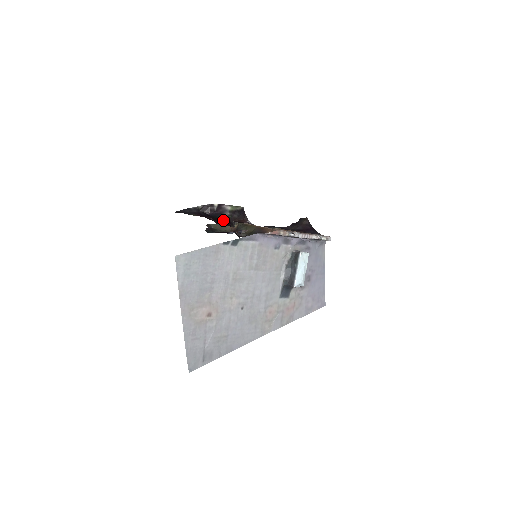
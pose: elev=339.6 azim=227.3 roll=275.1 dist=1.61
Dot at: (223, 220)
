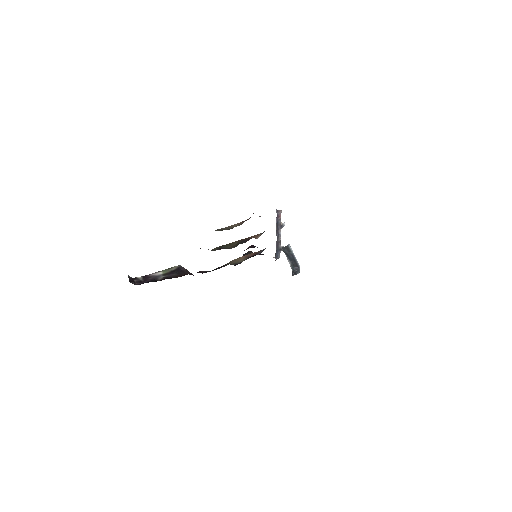
Dot at: occluded
